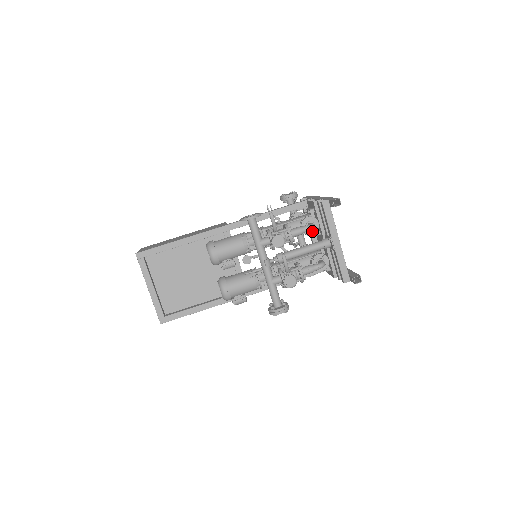
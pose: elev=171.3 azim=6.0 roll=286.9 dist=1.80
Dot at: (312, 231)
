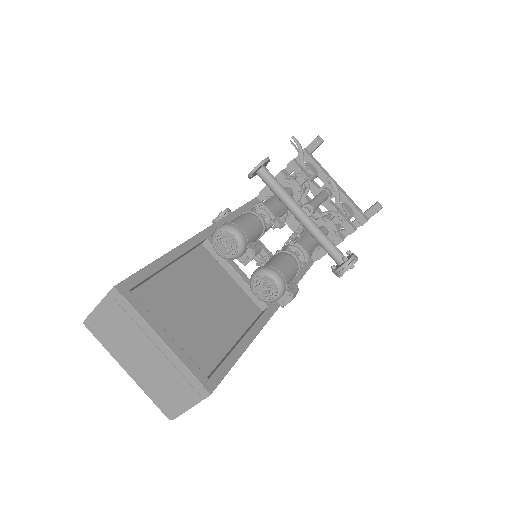
Dot at: occluded
